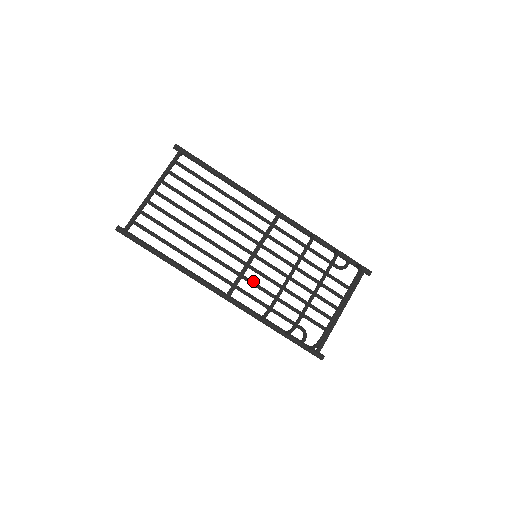
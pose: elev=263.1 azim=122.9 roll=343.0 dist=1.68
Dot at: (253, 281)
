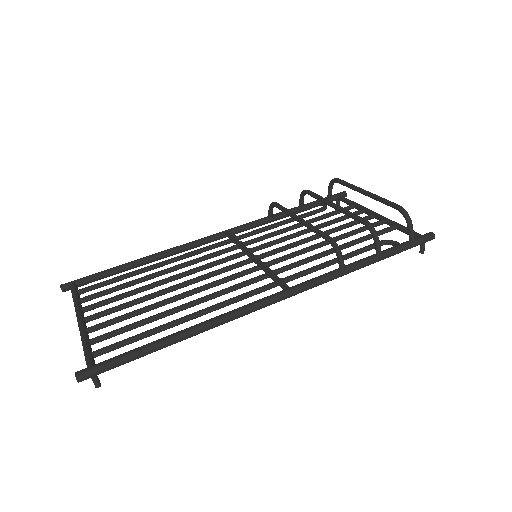
Dot at: (285, 266)
